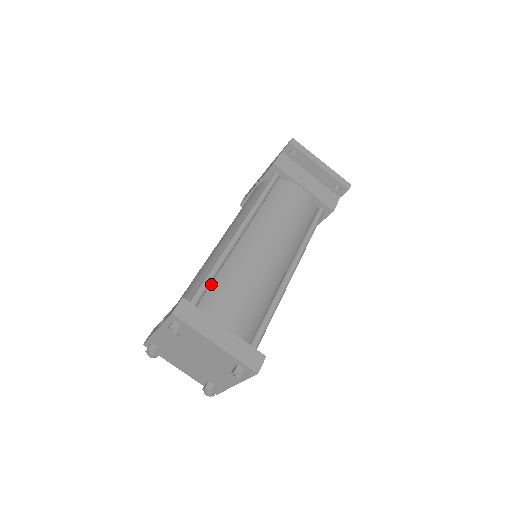
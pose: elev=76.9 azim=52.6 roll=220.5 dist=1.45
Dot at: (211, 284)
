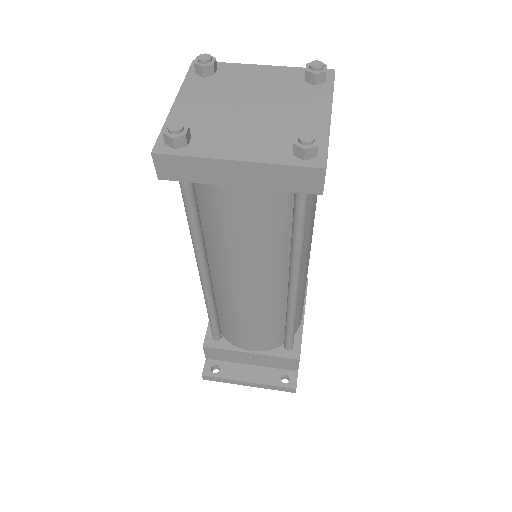
Dot at: occluded
